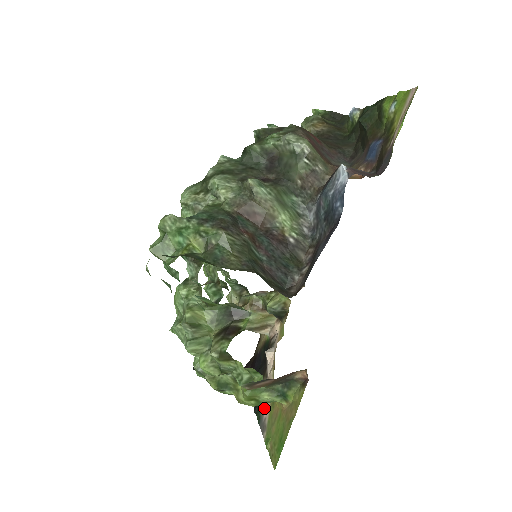
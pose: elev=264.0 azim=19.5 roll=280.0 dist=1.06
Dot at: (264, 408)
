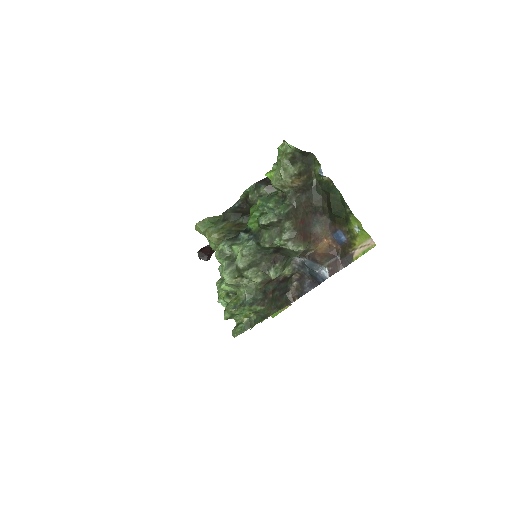
Dot at: occluded
